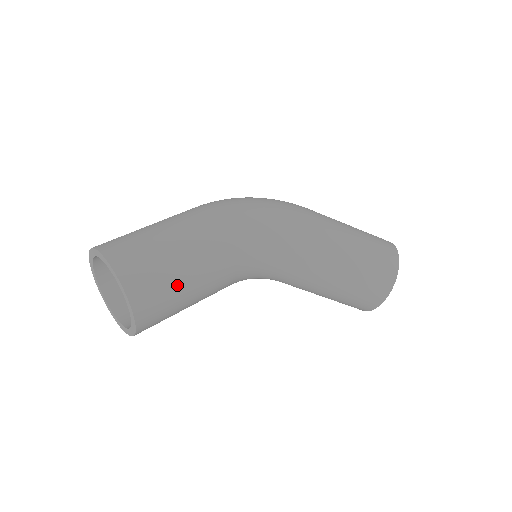
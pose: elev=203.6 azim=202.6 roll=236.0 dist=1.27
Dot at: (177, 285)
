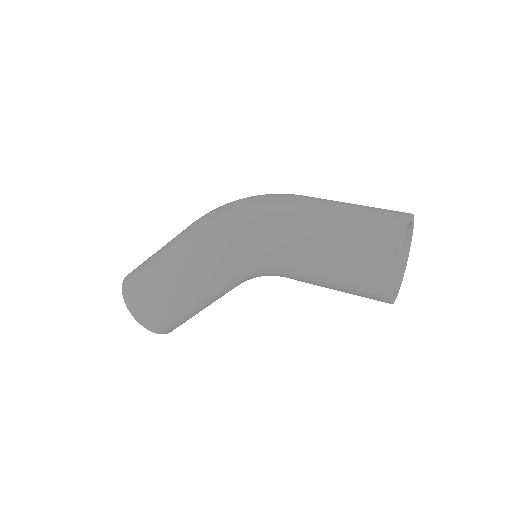
Dot at: (168, 305)
